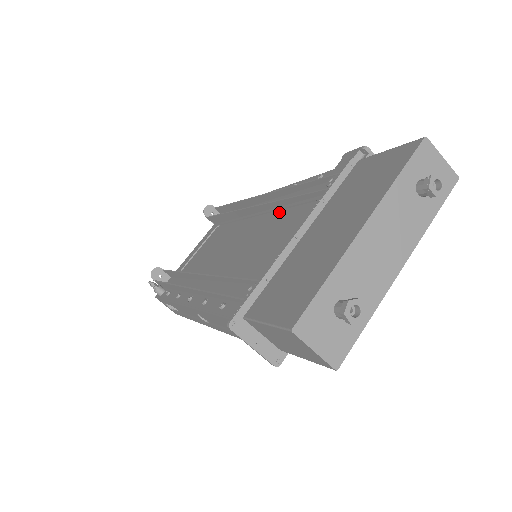
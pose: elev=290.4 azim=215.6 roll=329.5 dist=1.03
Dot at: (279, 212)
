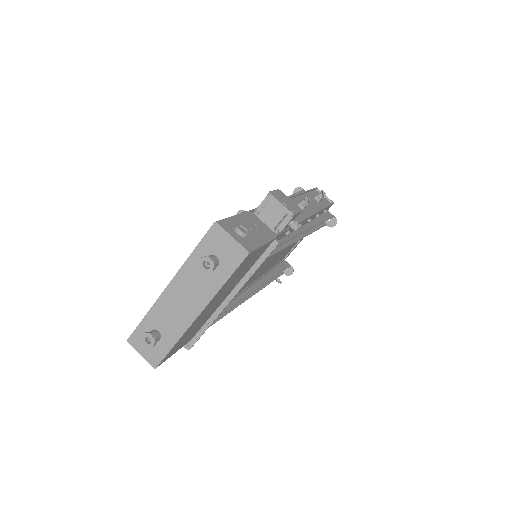
Dot at: occluded
